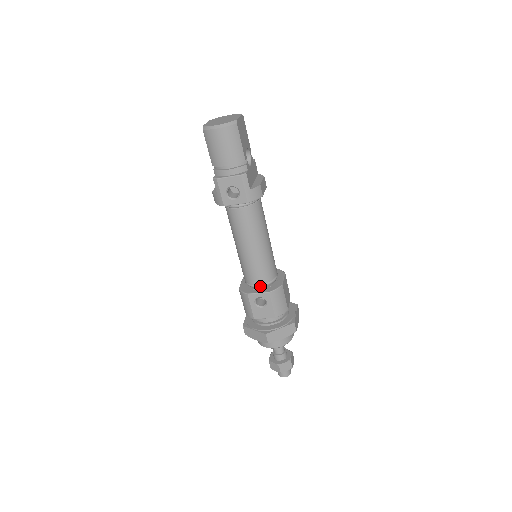
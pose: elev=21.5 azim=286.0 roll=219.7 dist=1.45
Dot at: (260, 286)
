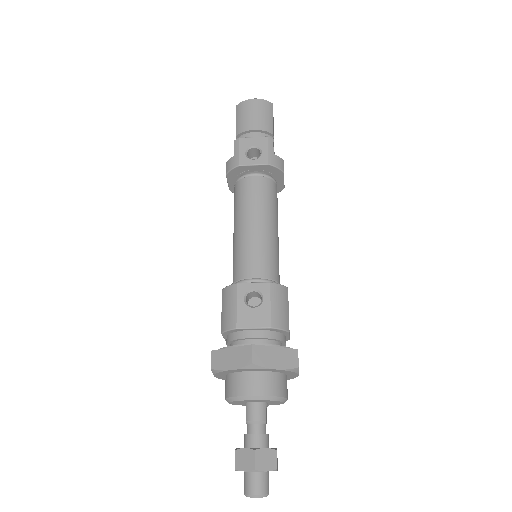
Dot at: (257, 280)
